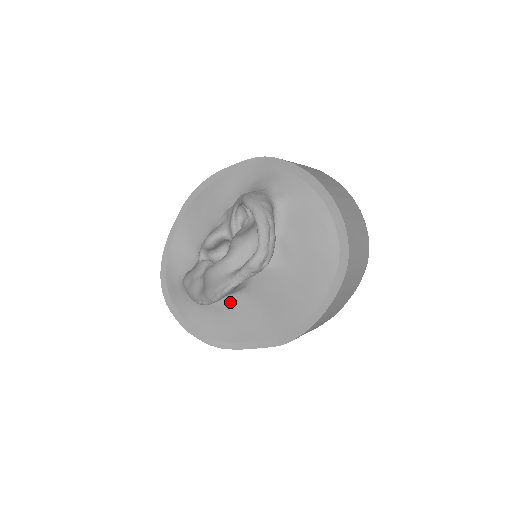
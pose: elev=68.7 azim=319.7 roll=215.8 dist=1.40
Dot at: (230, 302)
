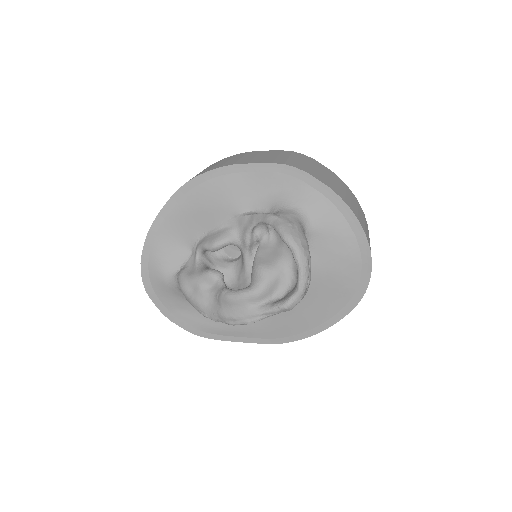
Dot at: occluded
